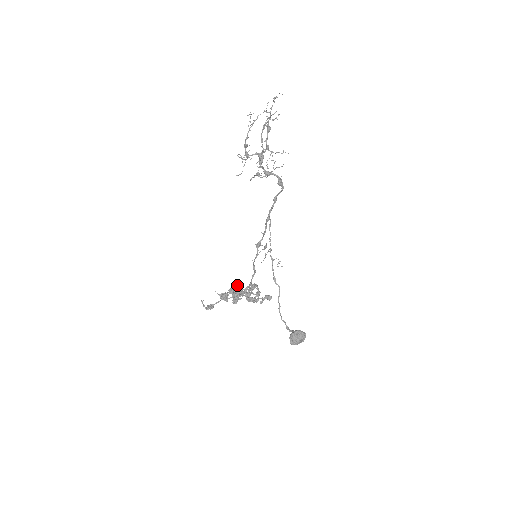
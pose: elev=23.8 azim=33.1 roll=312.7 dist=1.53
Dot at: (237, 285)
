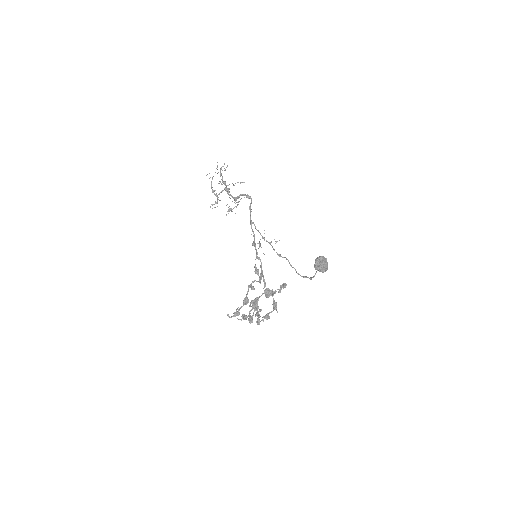
Dot at: occluded
